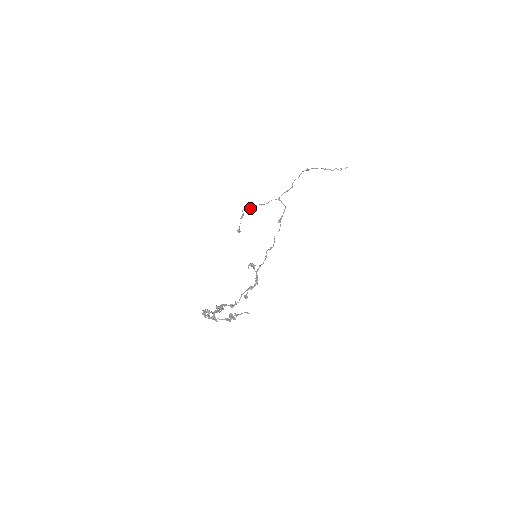
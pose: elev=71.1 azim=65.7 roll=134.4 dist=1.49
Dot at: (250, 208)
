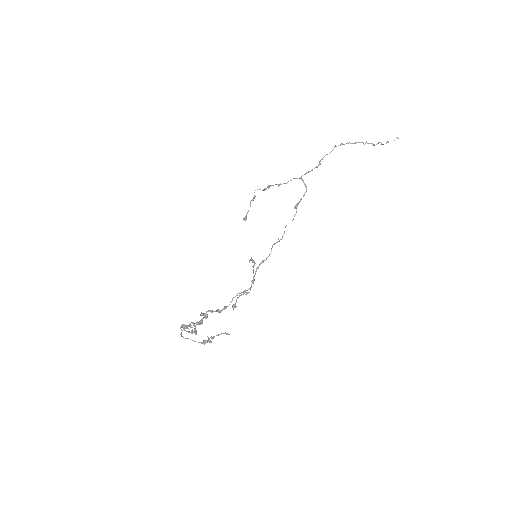
Dot at: (264, 189)
